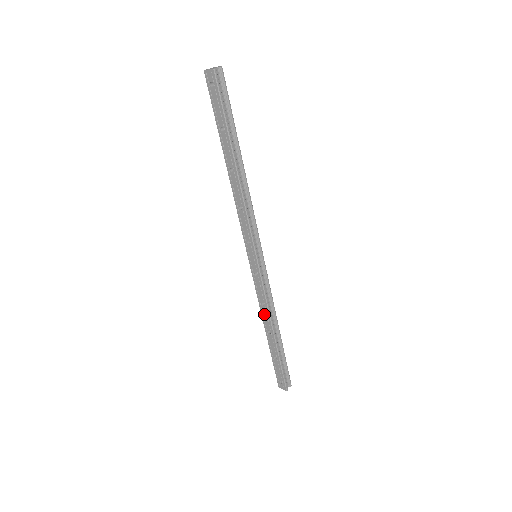
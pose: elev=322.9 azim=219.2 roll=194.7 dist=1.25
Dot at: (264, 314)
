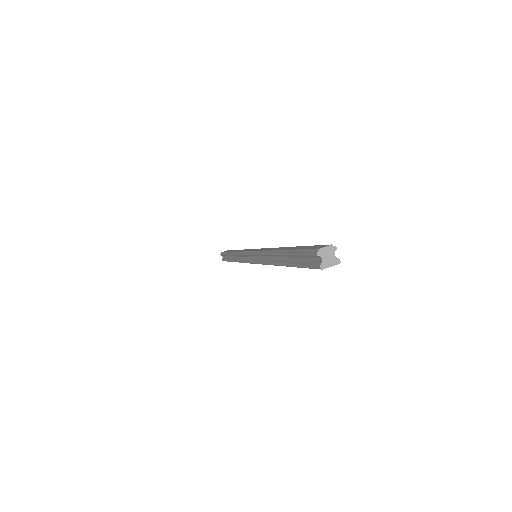
Dot at: occluded
